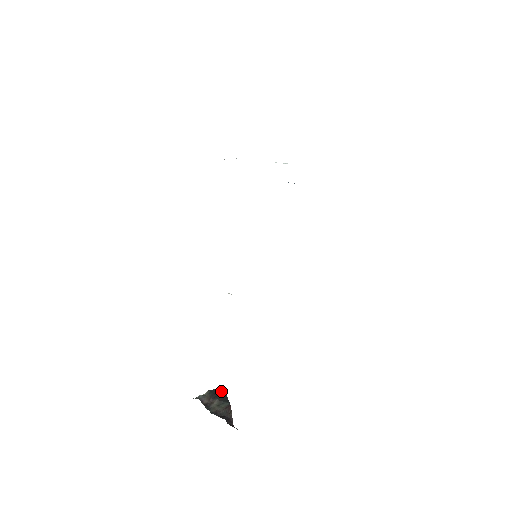
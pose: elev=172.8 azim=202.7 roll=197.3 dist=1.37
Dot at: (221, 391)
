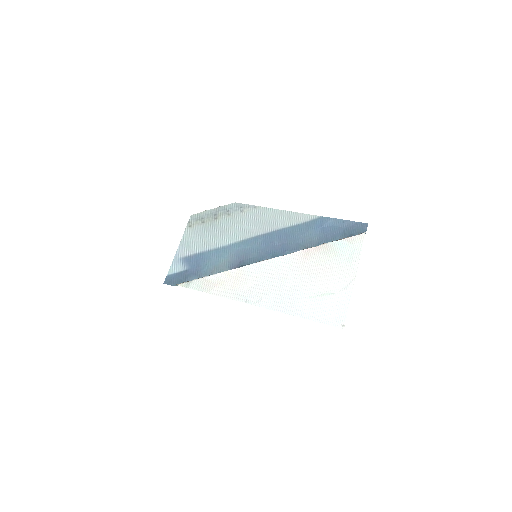
Dot at: occluded
